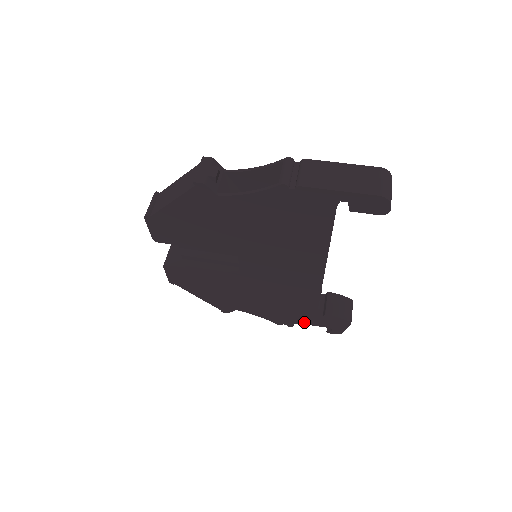
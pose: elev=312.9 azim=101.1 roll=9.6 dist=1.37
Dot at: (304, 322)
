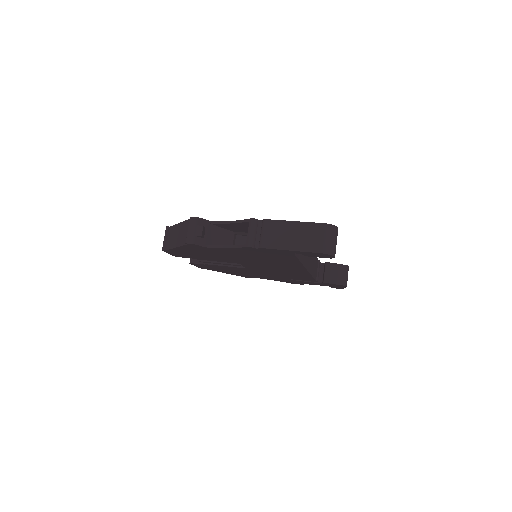
Dot at: (310, 284)
